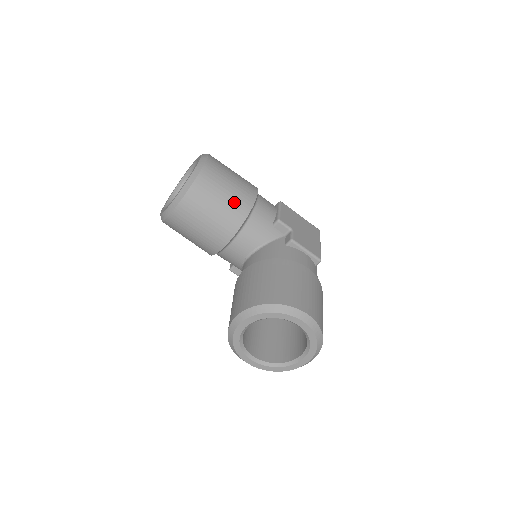
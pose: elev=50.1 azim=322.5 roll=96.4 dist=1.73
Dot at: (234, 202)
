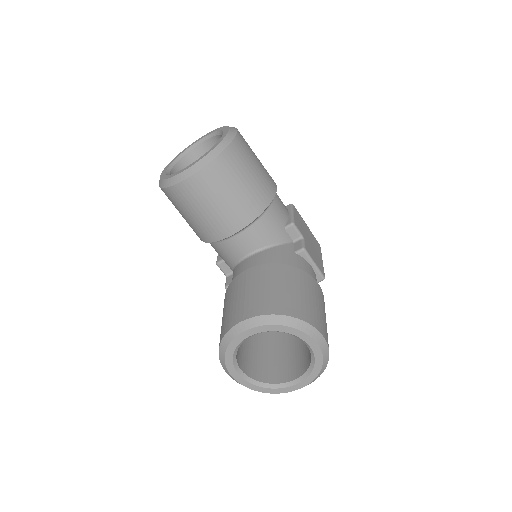
Dot at: (255, 190)
